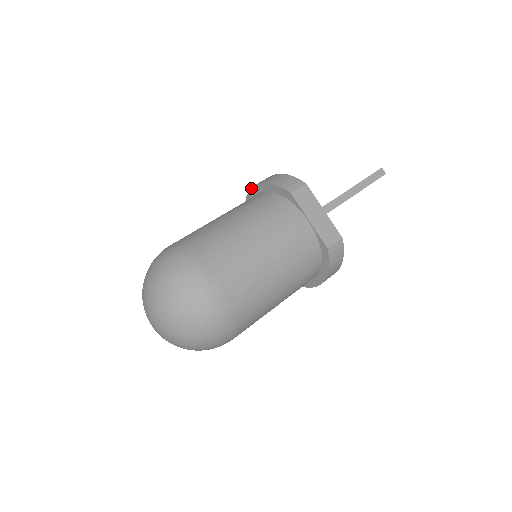
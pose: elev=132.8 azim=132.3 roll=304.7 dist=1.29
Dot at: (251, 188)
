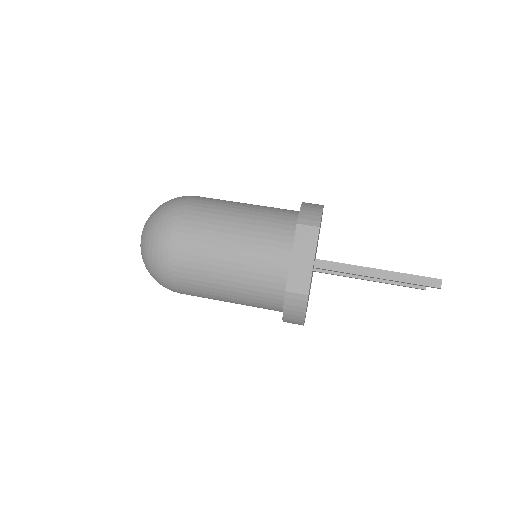
Dot at: occluded
